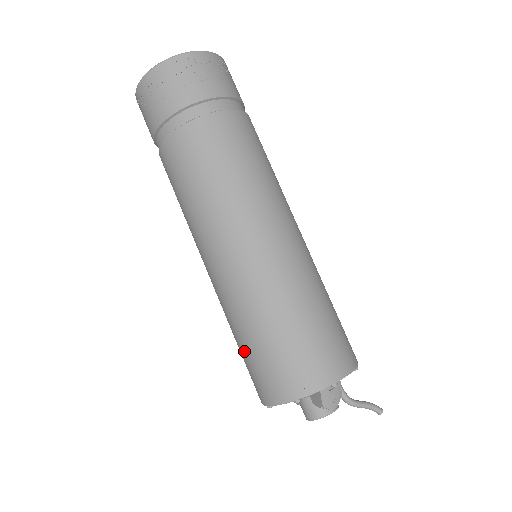
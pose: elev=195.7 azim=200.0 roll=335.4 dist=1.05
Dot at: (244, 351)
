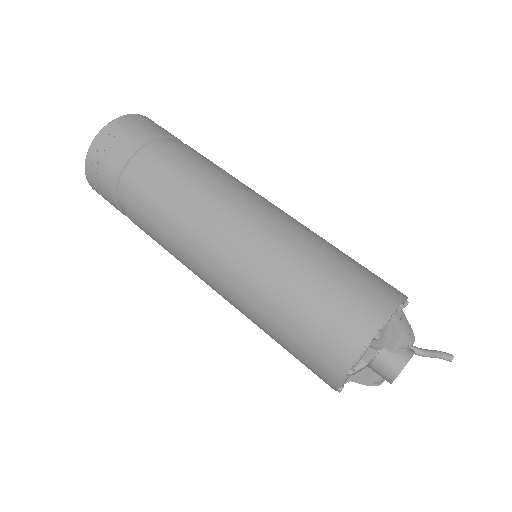
Dot at: (294, 327)
